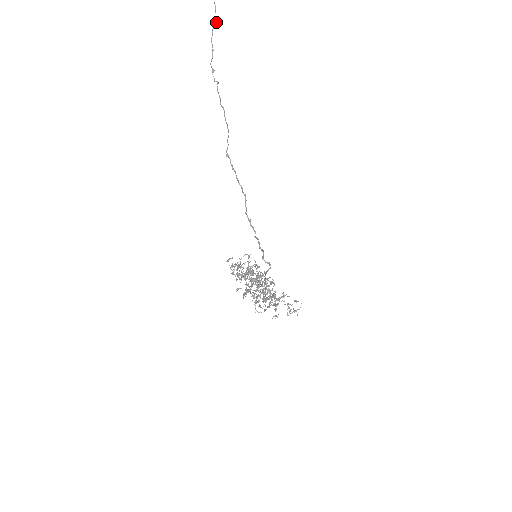
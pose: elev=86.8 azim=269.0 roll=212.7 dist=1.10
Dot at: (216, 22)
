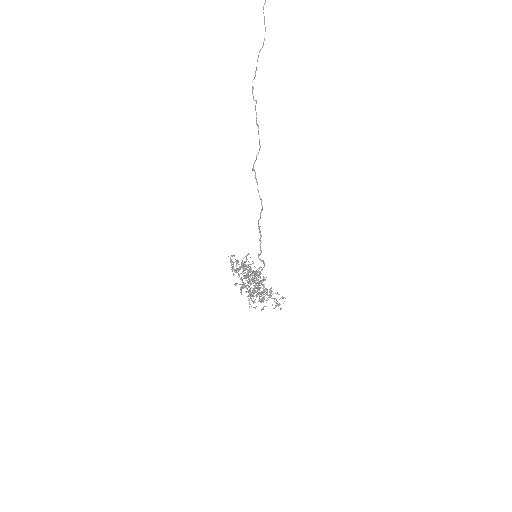
Dot at: occluded
